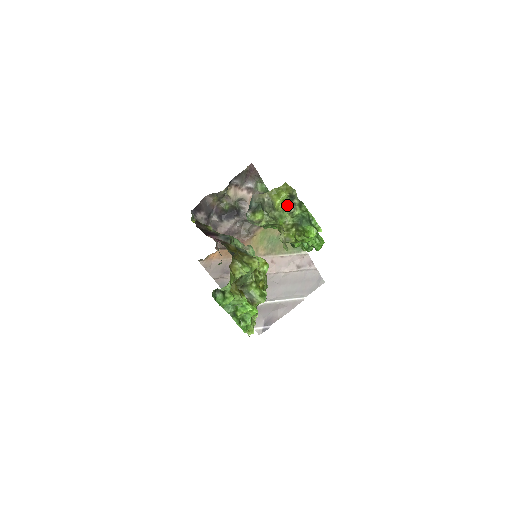
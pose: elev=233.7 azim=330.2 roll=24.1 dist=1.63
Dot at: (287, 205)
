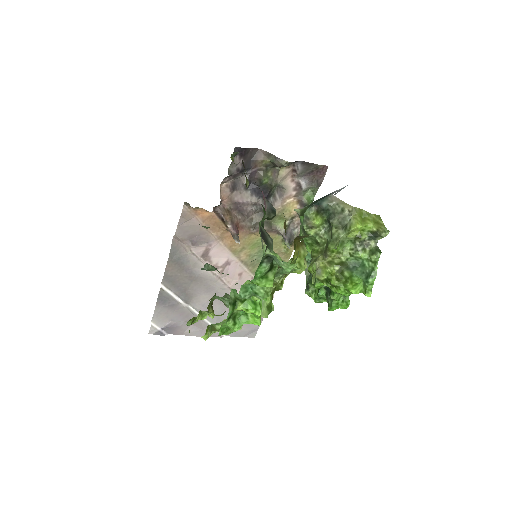
Dot at: (362, 238)
